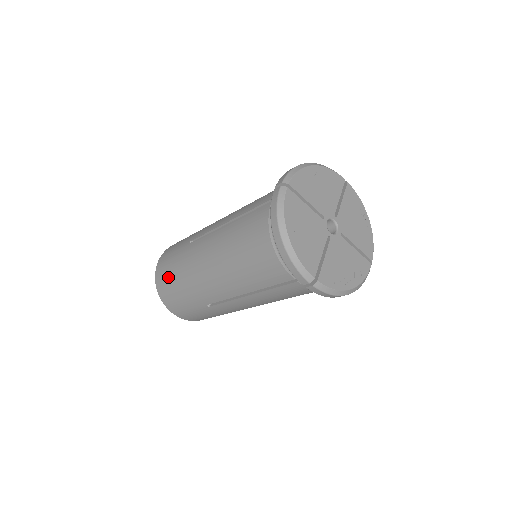
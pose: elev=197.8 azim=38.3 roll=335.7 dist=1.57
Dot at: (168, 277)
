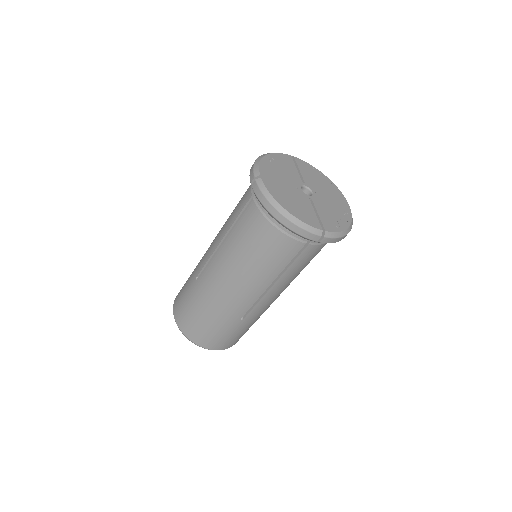
Dot at: (193, 320)
